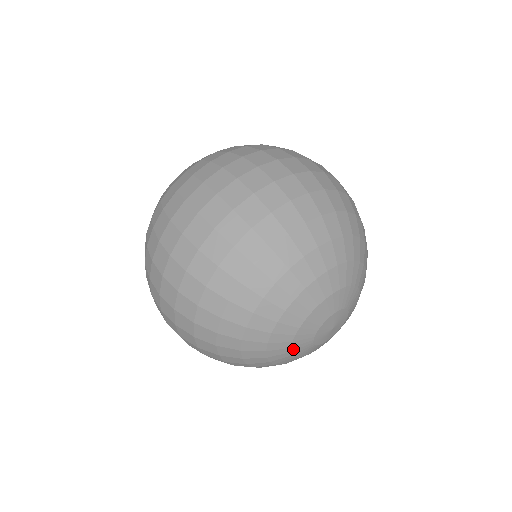
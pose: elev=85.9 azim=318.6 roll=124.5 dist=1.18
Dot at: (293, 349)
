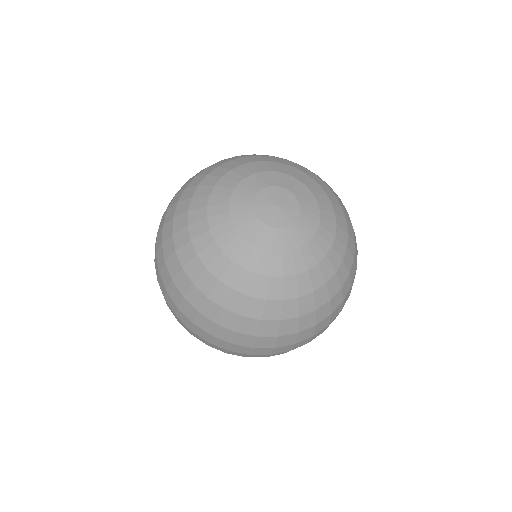
Dot at: (233, 216)
